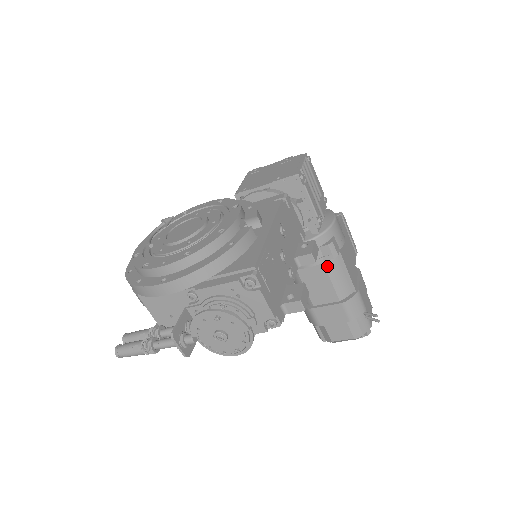
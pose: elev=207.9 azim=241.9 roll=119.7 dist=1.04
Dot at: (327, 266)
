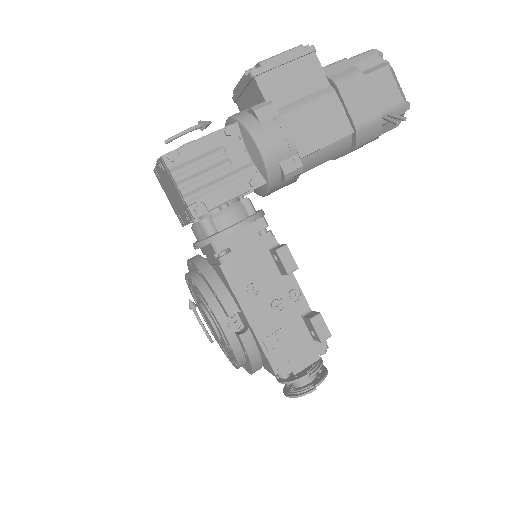
Dot at: (305, 171)
